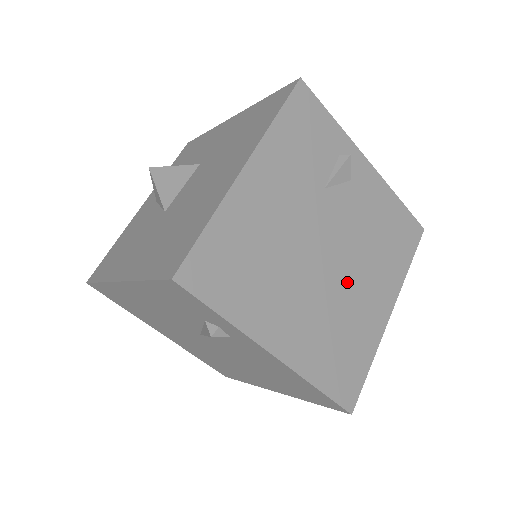
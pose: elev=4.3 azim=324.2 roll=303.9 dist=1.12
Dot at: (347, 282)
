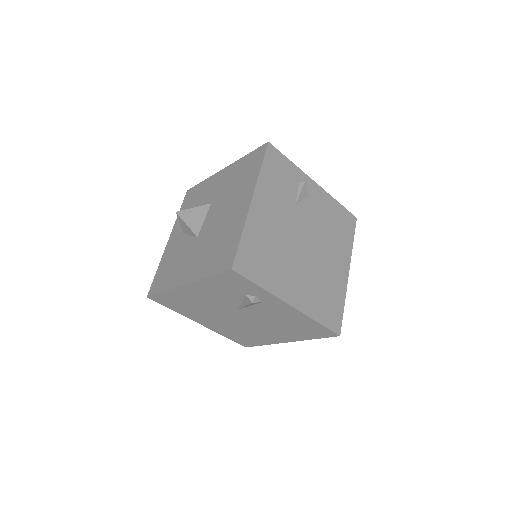
Dot at: (320, 257)
